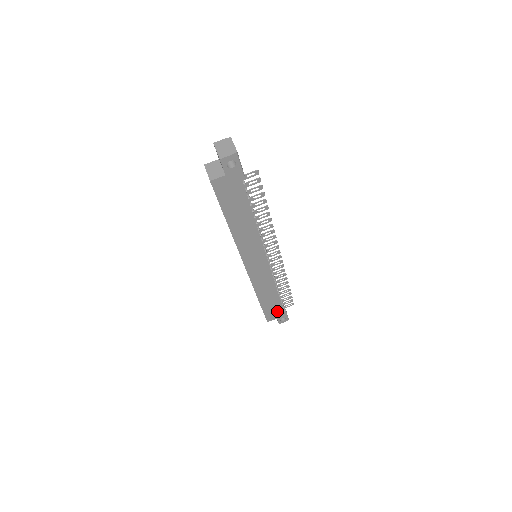
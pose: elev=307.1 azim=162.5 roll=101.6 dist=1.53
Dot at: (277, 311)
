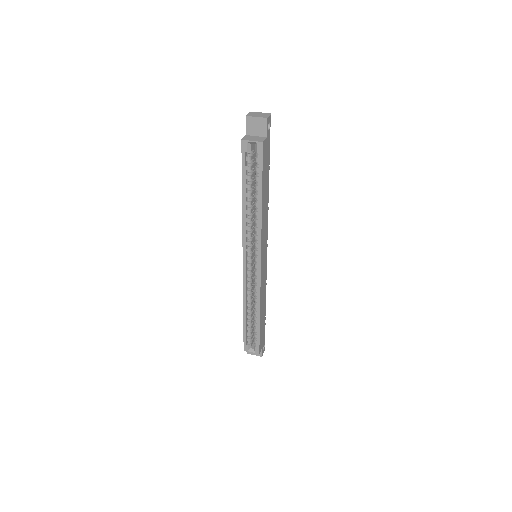
Dot at: (263, 334)
